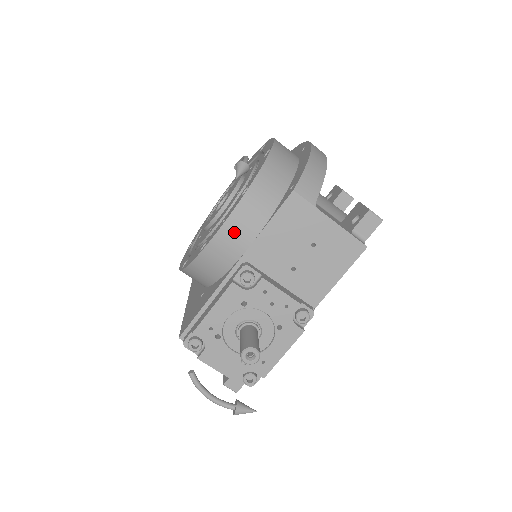
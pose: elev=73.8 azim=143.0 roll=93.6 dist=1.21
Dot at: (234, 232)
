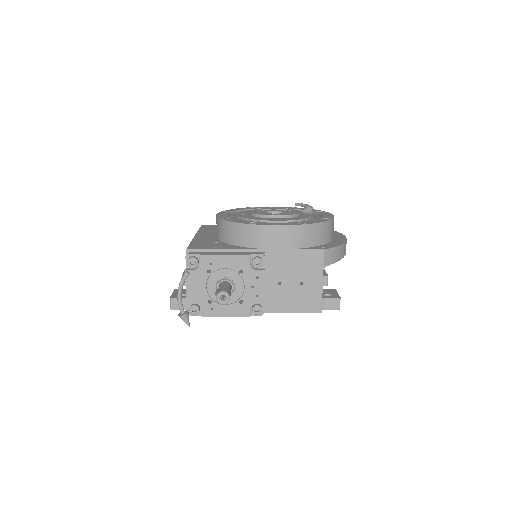
Dot at: (277, 235)
